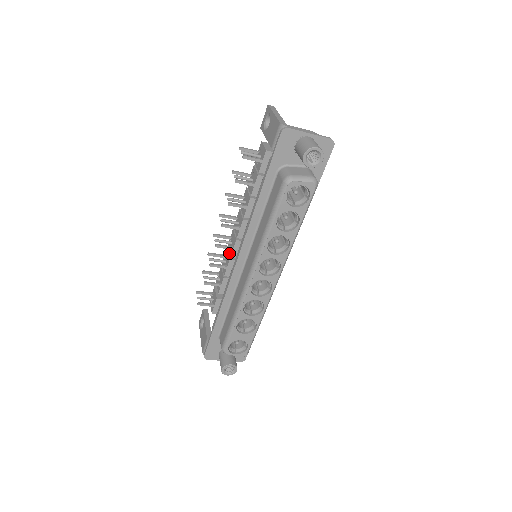
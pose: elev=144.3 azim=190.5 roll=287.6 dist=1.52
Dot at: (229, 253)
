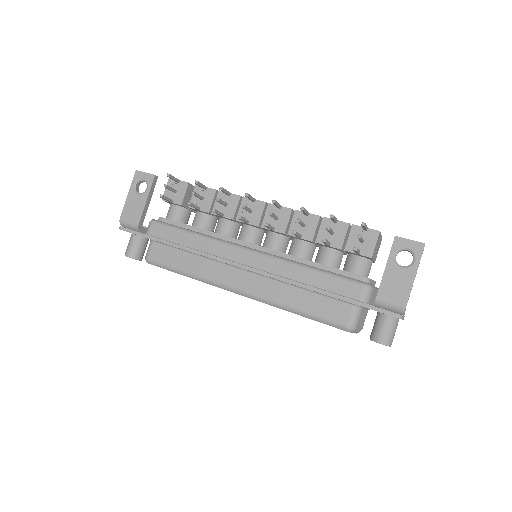
Dot at: (238, 212)
